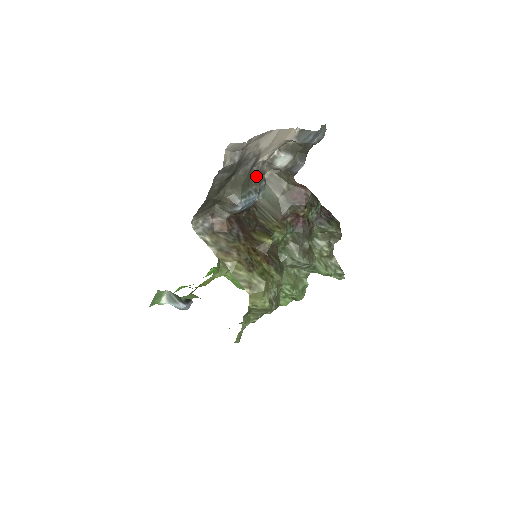
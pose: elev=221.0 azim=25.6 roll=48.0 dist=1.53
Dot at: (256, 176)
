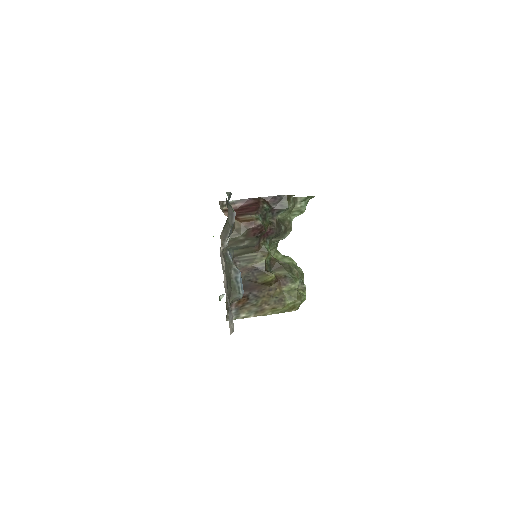
Dot at: (226, 267)
